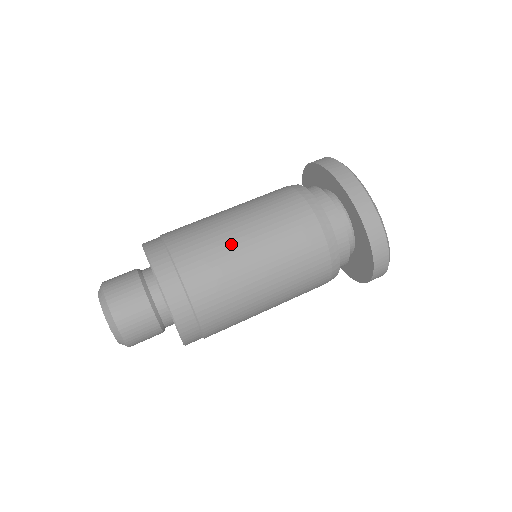
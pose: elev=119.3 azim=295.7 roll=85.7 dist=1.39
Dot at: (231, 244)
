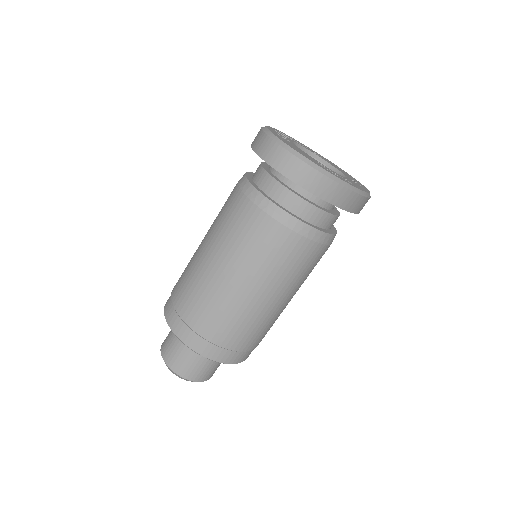
Dot at: (280, 312)
